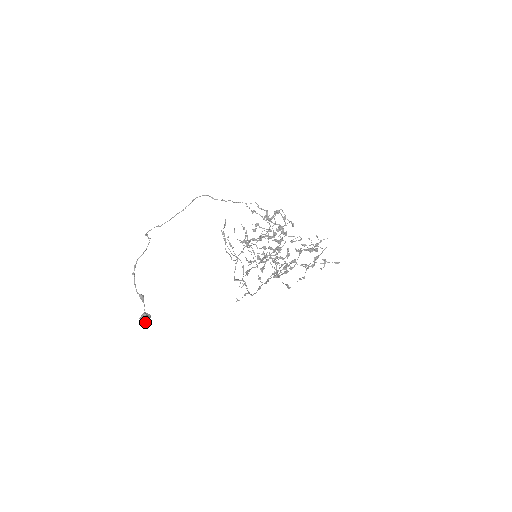
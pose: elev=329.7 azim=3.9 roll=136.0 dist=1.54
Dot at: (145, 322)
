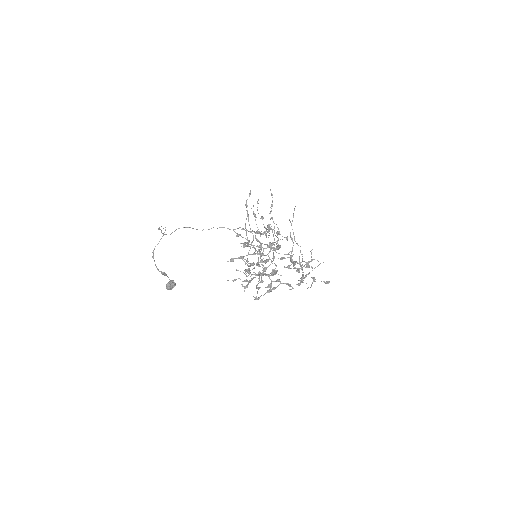
Dot at: (170, 289)
